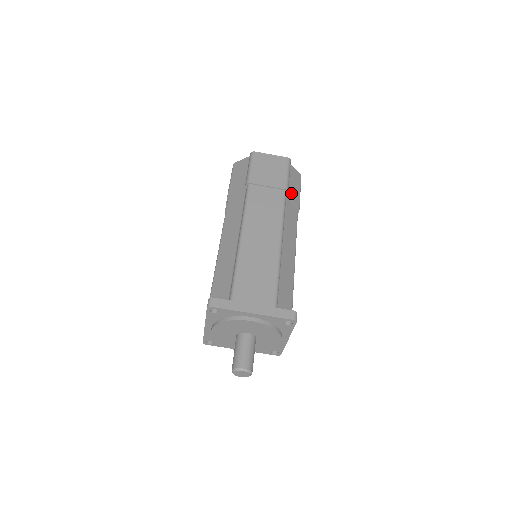
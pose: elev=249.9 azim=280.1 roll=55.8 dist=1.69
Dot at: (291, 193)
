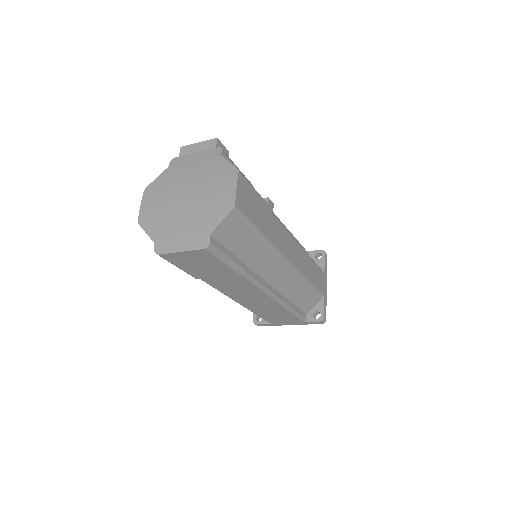
Dot at: (245, 252)
